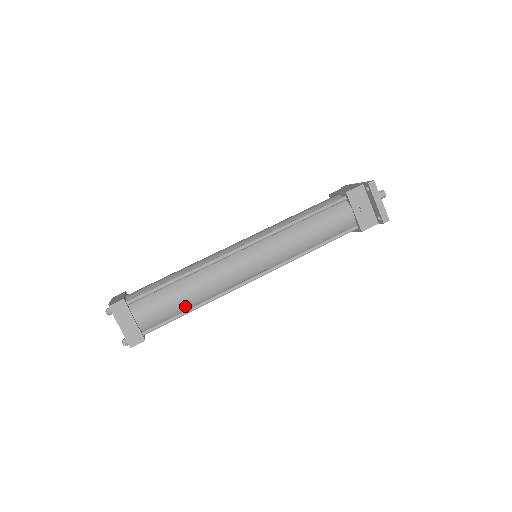
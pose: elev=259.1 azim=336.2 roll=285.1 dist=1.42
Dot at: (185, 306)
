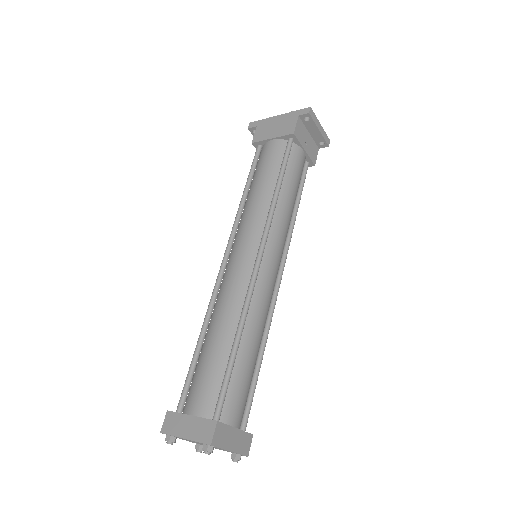
Dot at: (255, 364)
